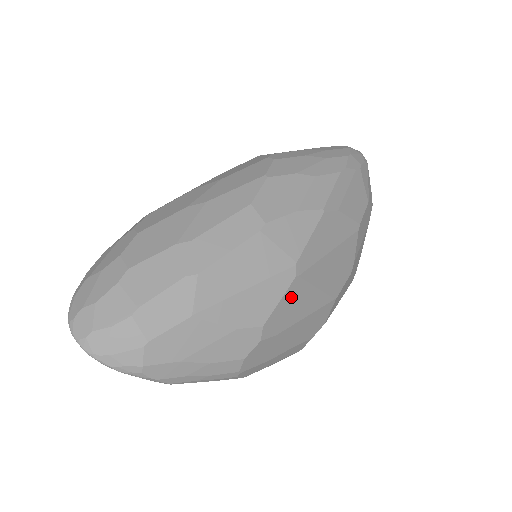
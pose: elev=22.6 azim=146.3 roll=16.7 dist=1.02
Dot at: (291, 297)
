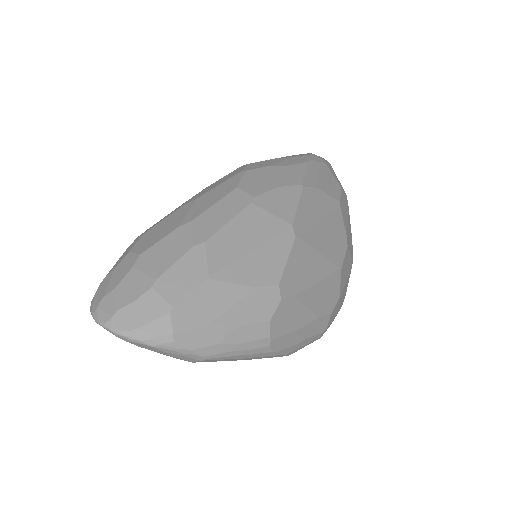
Dot at: (297, 258)
